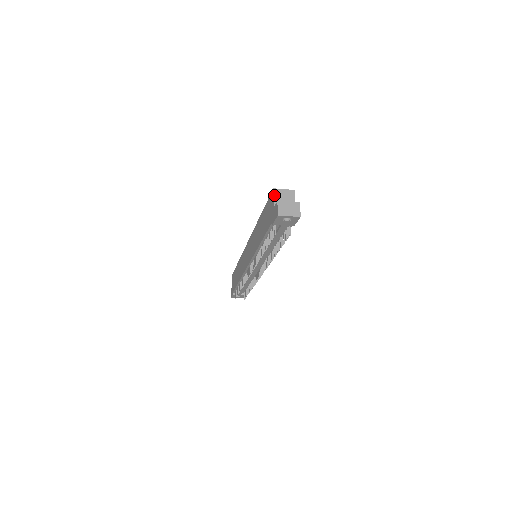
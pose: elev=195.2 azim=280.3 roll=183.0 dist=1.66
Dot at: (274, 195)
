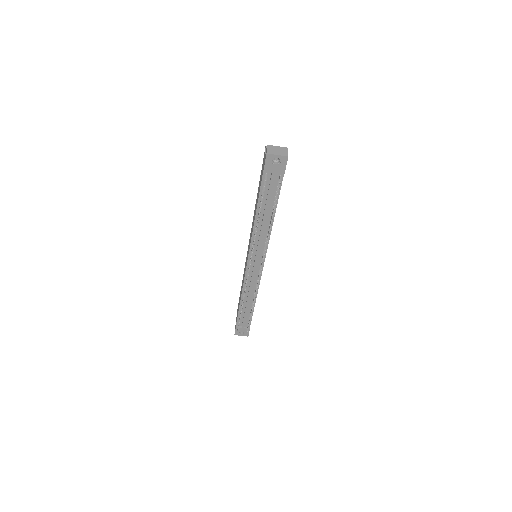
Dot at: occluded
